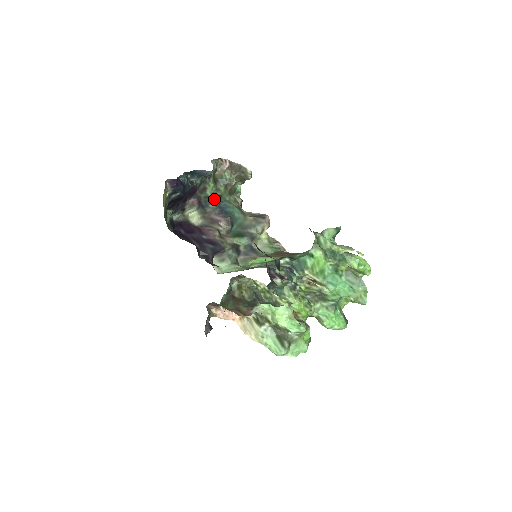
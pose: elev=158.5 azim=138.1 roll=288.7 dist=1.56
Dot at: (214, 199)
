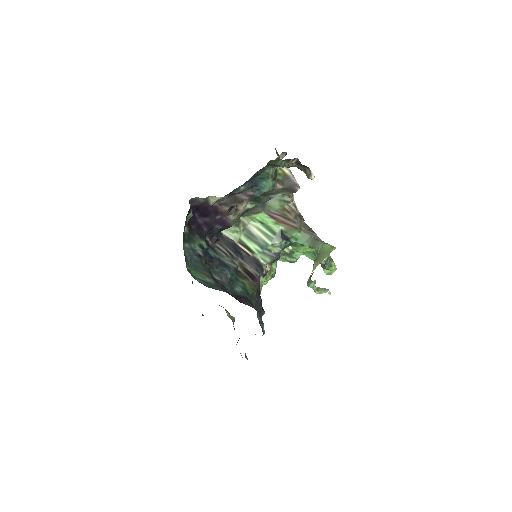
Dot at: (251, 179)
